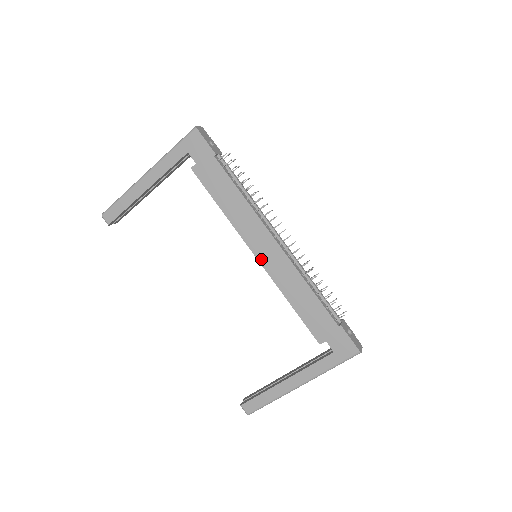
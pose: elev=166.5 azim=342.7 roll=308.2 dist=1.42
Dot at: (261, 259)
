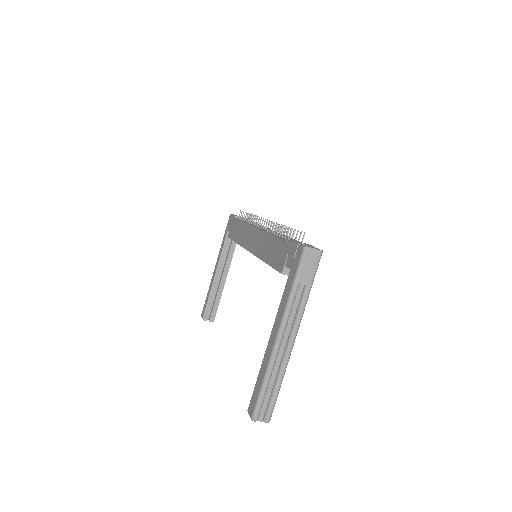
Dot at: (251, 249)
